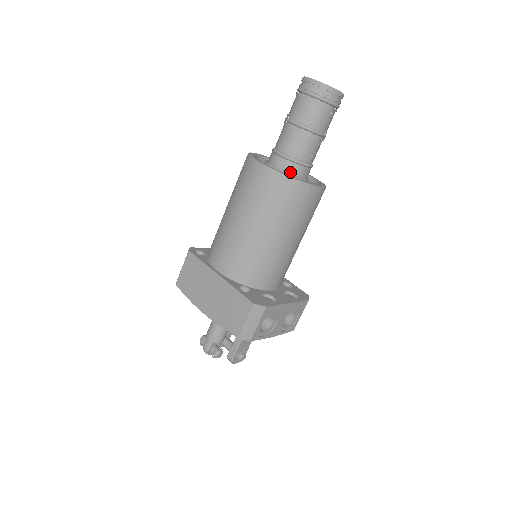
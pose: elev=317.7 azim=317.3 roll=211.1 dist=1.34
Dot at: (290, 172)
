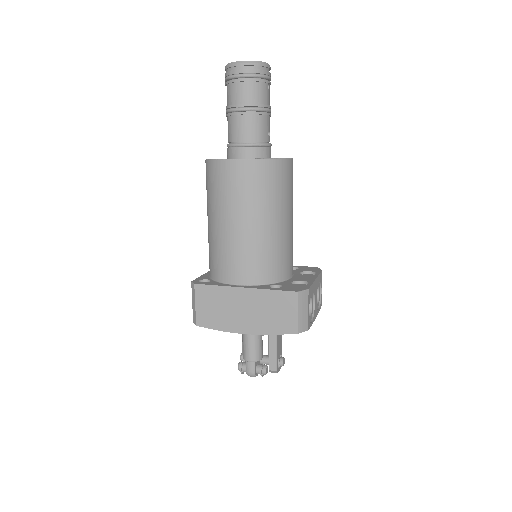
Dot at: (259, 157)
